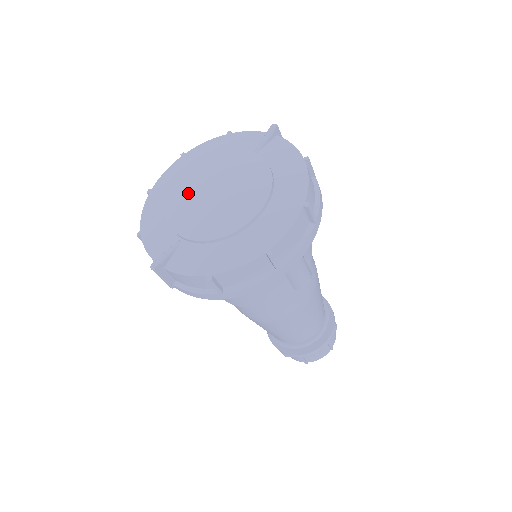
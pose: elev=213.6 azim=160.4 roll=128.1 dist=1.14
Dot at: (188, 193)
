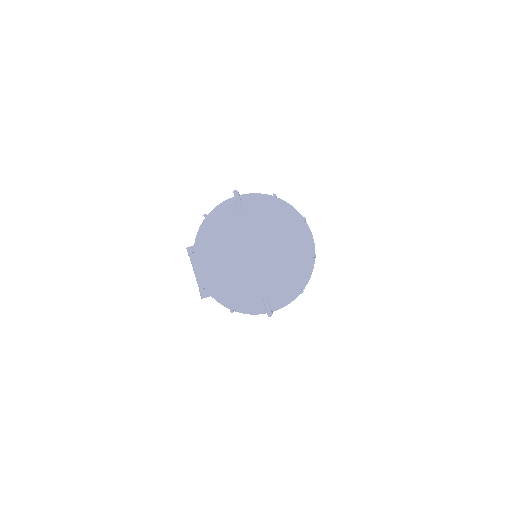
Dot at: (239, 268)
